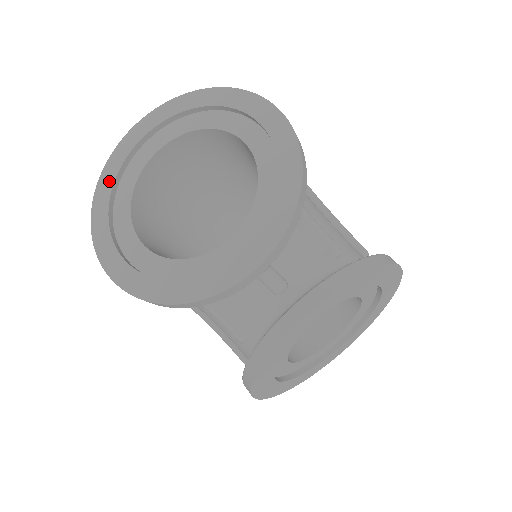
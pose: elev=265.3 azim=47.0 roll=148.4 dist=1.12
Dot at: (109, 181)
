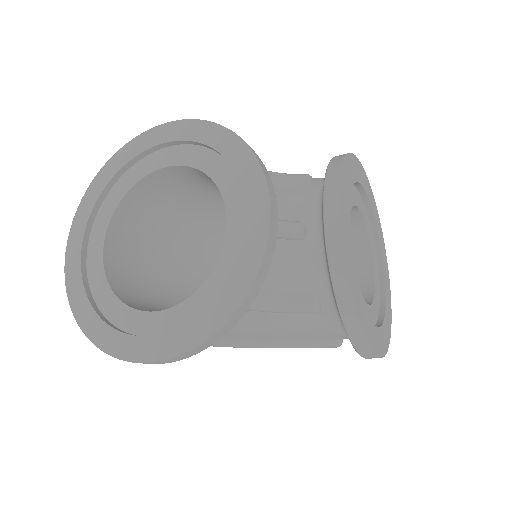
Dot at: (84, 306)
